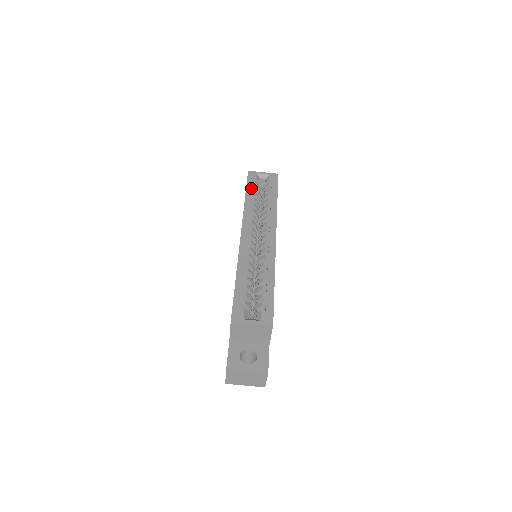
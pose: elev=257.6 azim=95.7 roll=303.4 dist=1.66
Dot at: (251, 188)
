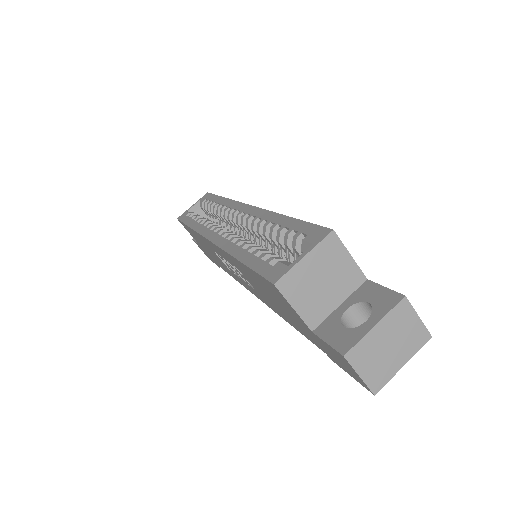
Dot at: (190, 219)
